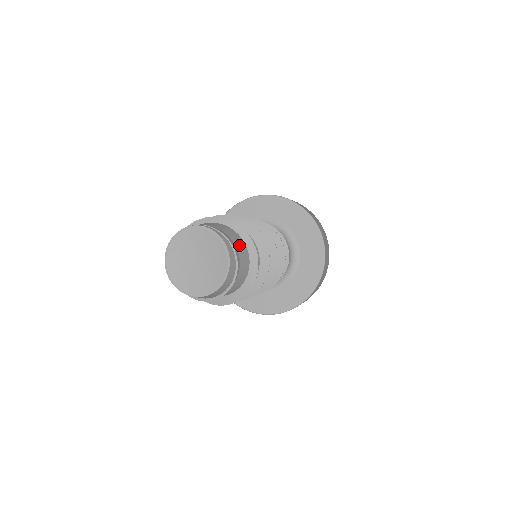
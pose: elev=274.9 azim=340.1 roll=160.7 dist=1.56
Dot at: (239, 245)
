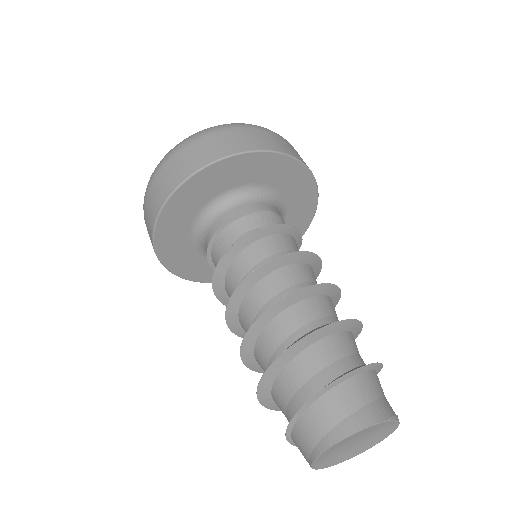
Dot at: occluded
